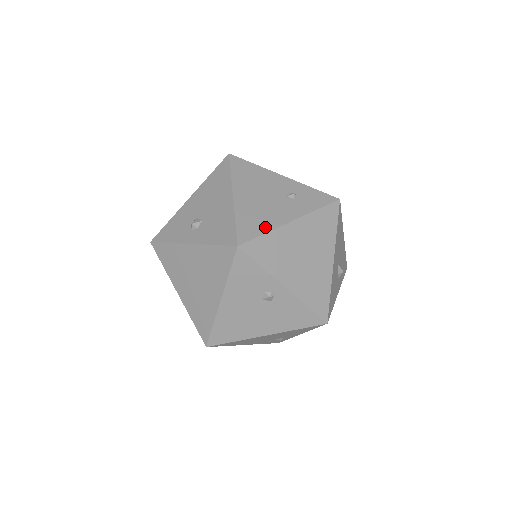
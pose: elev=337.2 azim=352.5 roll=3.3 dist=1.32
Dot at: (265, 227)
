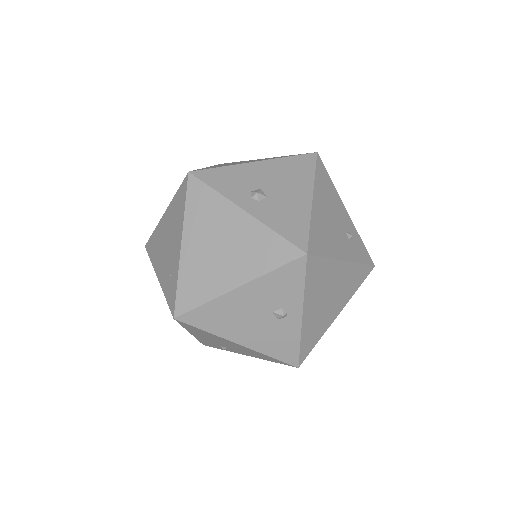
Dot at: (328, 251)
